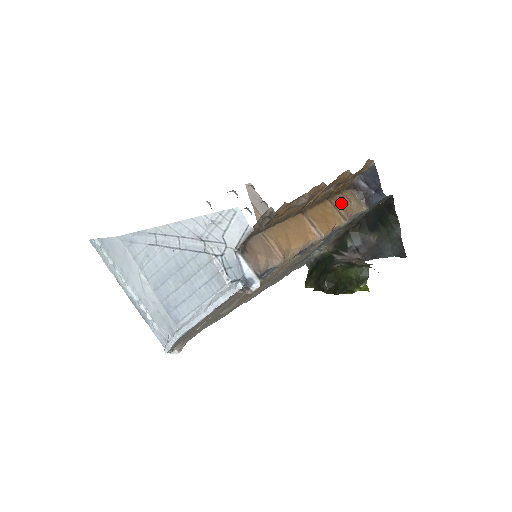
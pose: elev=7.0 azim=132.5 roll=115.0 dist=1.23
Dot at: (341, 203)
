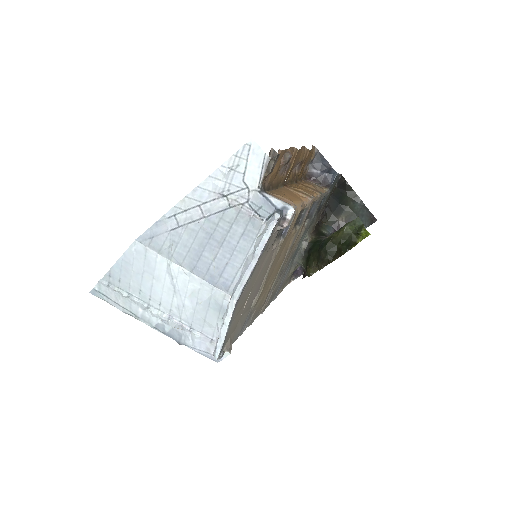
Dot at: occluded
